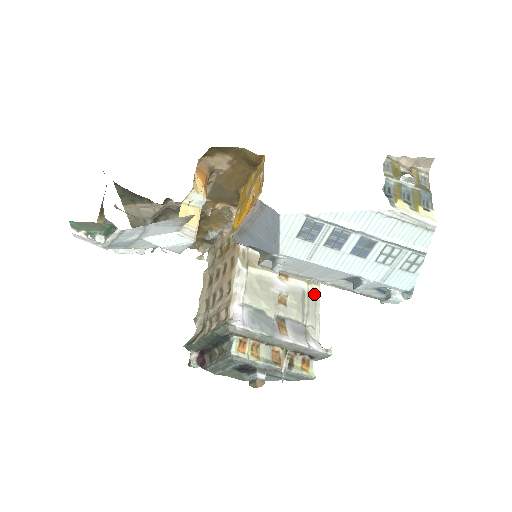
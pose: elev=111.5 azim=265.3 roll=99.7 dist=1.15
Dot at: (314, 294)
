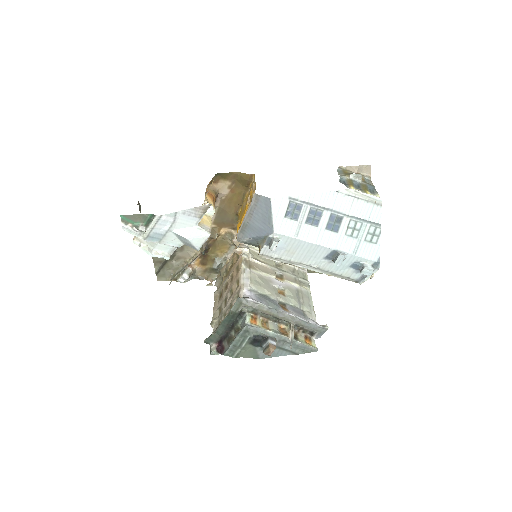
Dot at: (306, 292)
